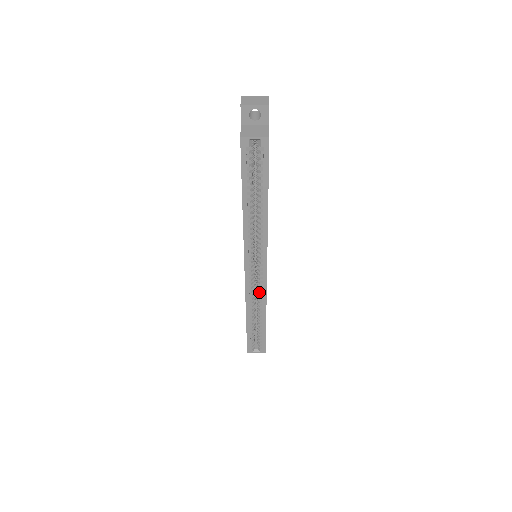
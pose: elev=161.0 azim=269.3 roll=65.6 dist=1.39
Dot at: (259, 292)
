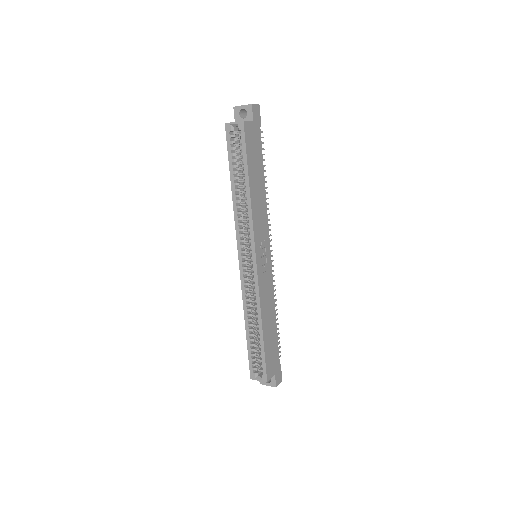
Dot at: (255, 293)
